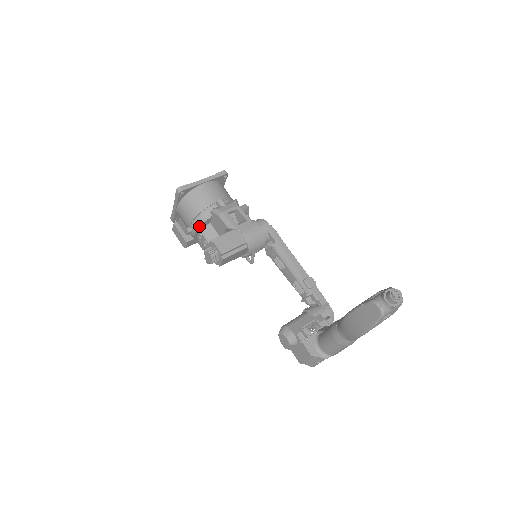
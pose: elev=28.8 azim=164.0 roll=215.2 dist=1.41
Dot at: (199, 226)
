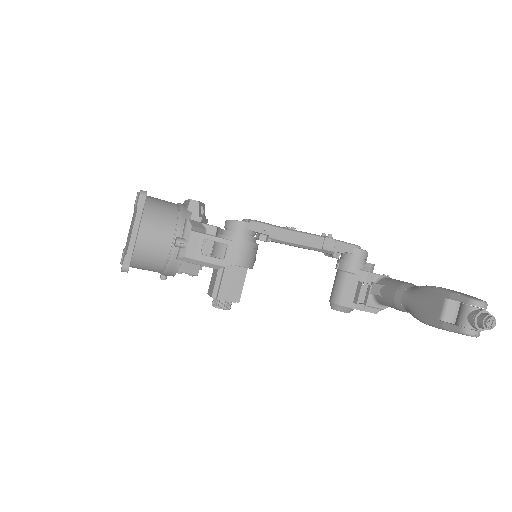
Dot at: (175, 274)
